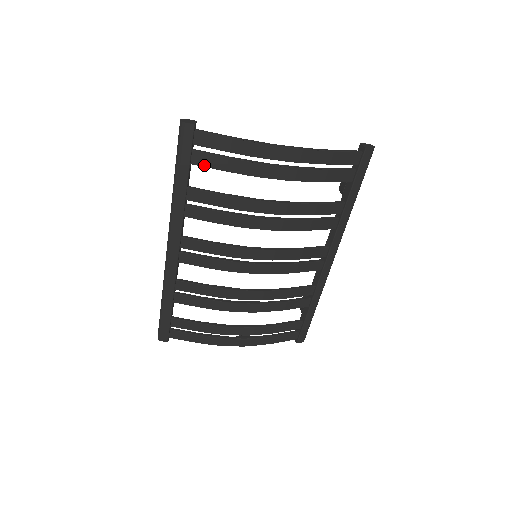
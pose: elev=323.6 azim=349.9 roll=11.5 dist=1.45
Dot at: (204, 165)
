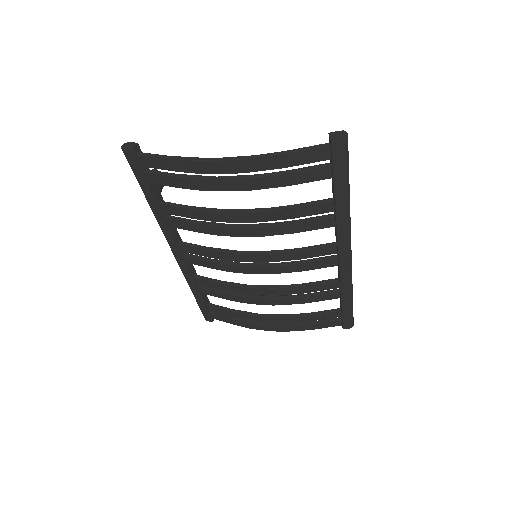
Dot at: (160, 184)
